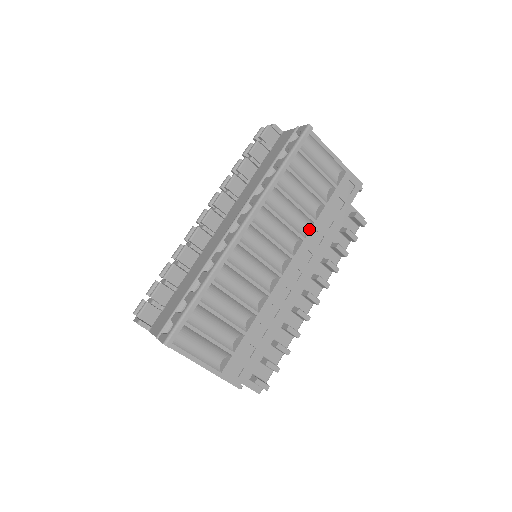
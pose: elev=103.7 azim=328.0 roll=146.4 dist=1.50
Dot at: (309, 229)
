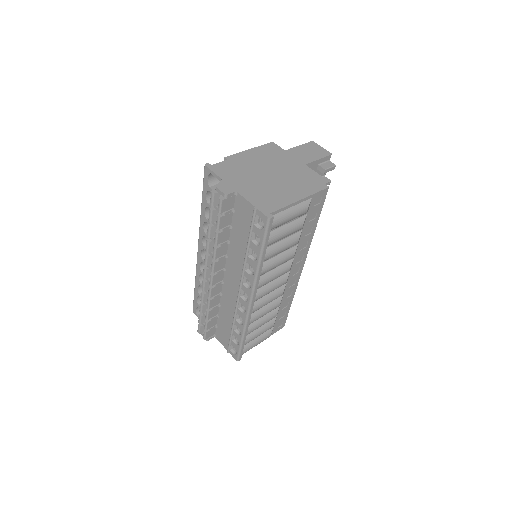
Dot at: (296, 251)
